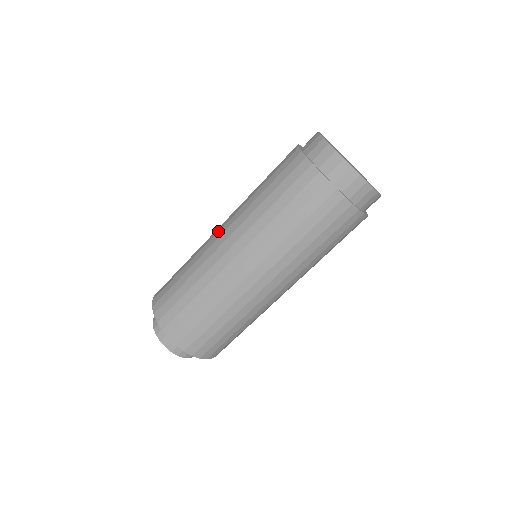
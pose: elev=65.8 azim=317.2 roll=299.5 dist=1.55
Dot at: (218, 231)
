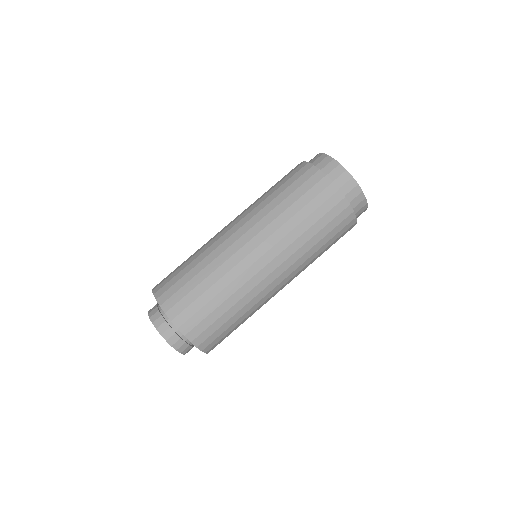
Dot at: occluded
